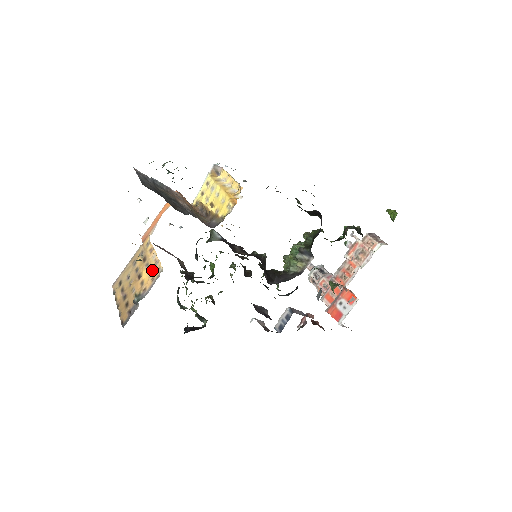
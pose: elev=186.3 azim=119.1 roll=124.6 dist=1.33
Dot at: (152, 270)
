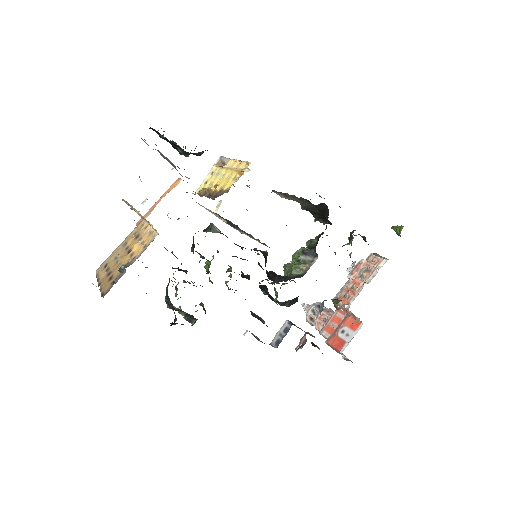
Dot at: (145, 240)
